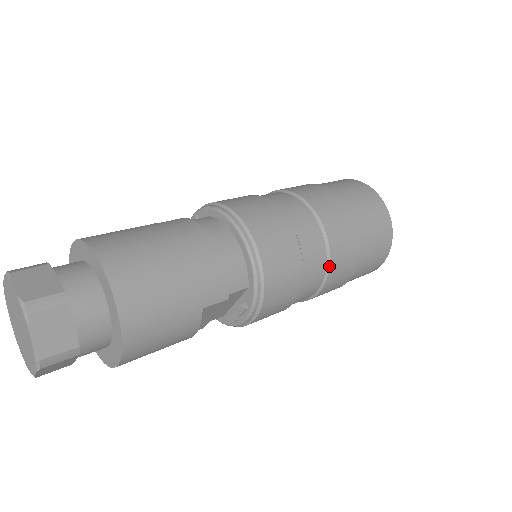
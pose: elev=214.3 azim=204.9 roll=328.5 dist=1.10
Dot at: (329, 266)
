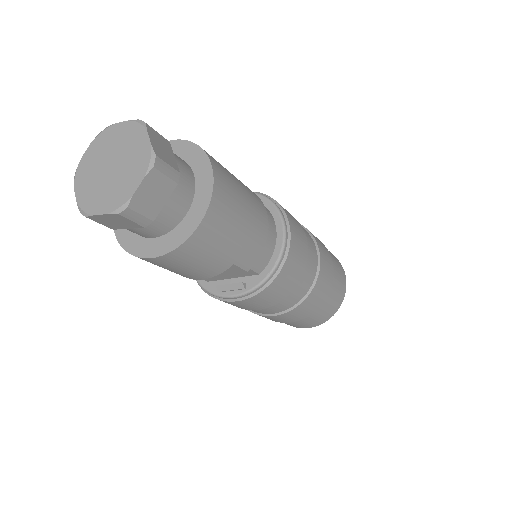
Dot at: (303, 301)
